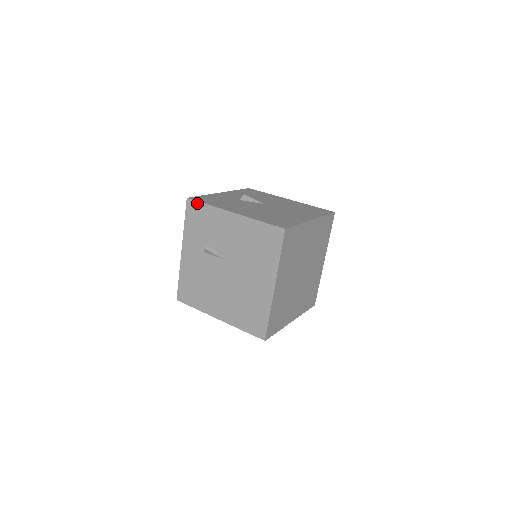
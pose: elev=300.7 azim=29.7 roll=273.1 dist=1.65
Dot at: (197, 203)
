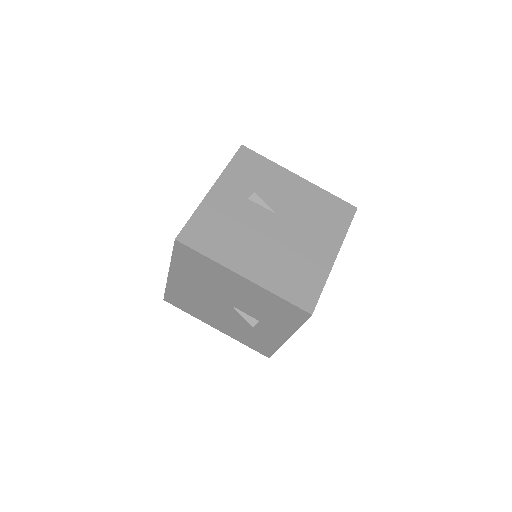
Dot at: (255, 153)
